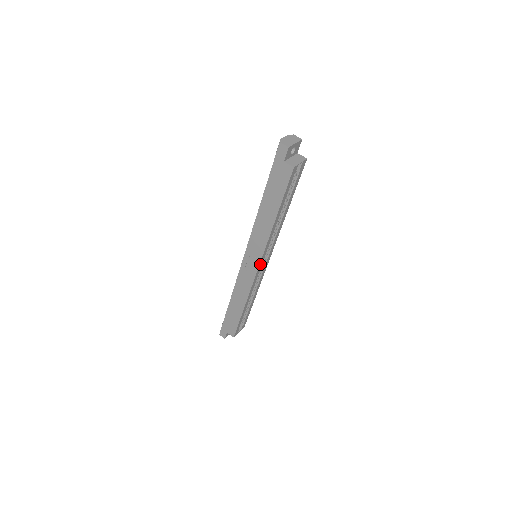
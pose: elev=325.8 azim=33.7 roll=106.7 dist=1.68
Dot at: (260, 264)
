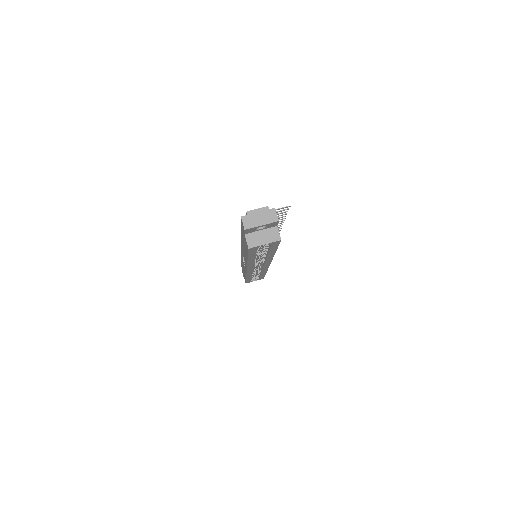
Dot at: (249, 269)
